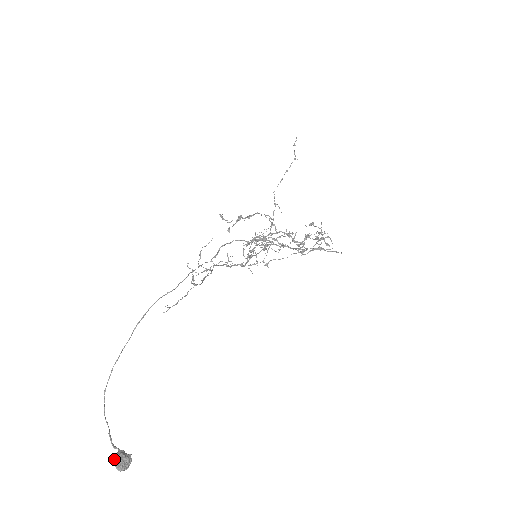
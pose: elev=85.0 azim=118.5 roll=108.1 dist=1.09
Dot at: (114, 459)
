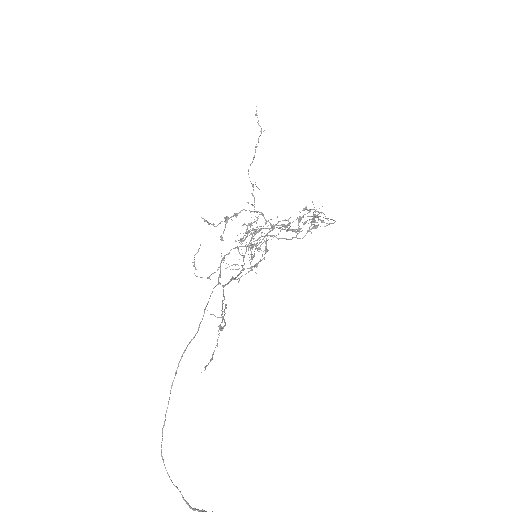
Dot at: out of frame
